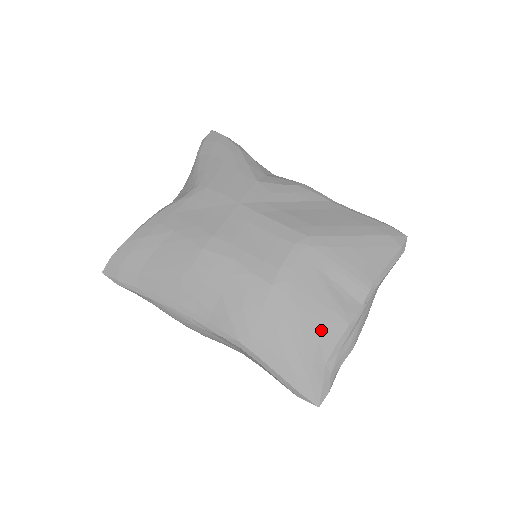
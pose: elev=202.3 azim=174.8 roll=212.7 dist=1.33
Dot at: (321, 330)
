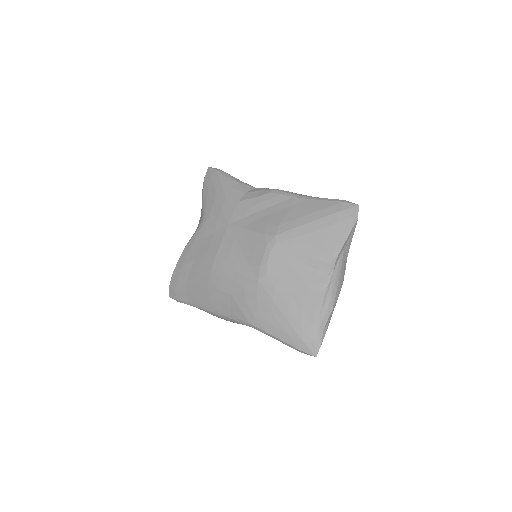
Dot at: (301, 302)
